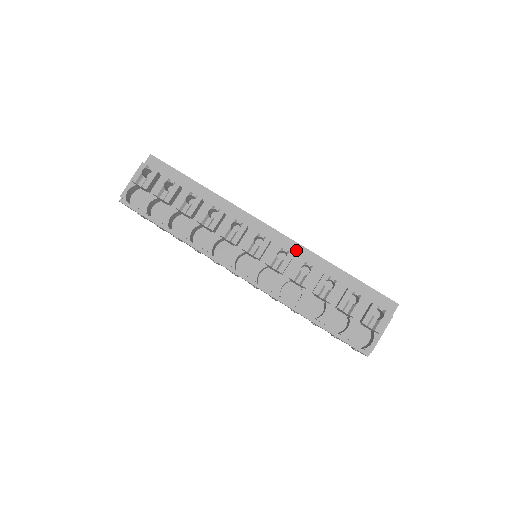
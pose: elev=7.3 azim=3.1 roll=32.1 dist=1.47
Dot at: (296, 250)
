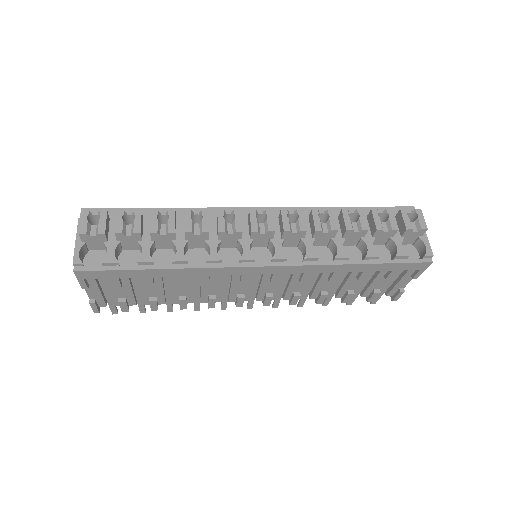
Dot at: occluded
